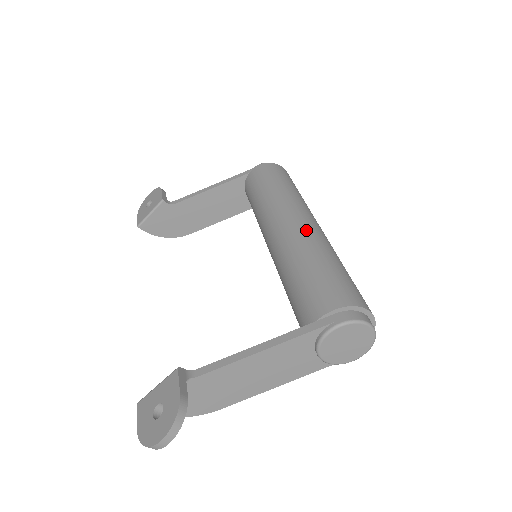
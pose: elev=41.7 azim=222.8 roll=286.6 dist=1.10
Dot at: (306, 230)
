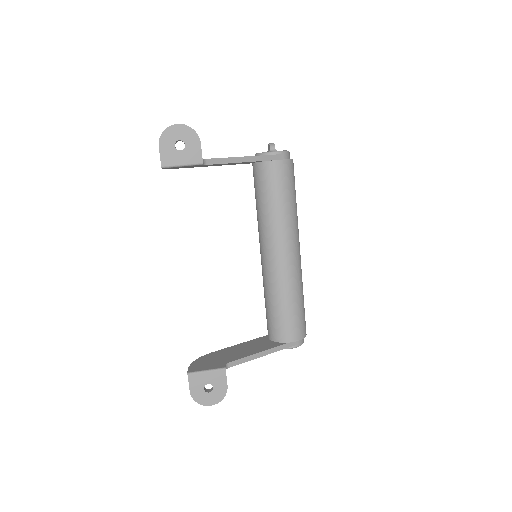
Dot at: (299, 267)
